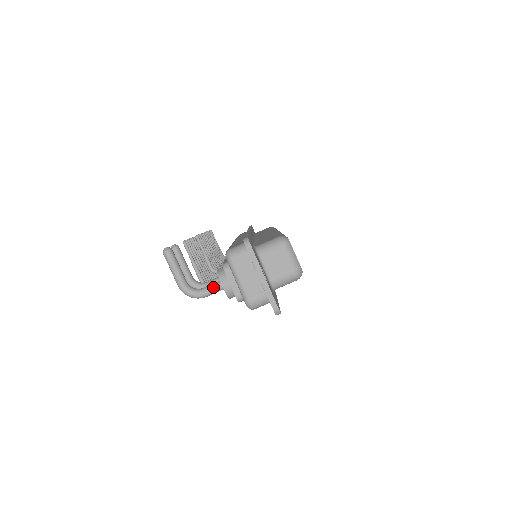
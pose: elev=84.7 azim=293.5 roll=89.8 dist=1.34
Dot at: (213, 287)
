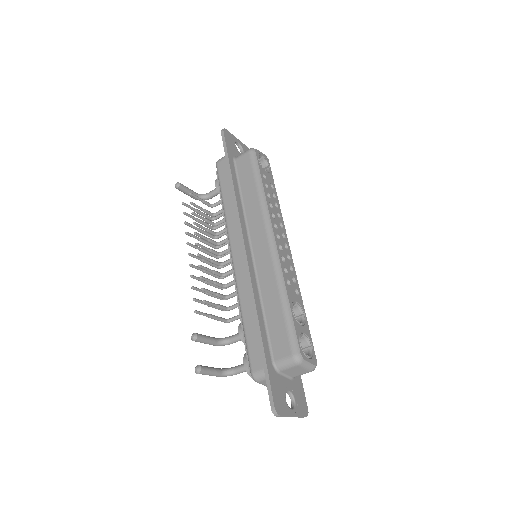
Dot at: (244, 371)
